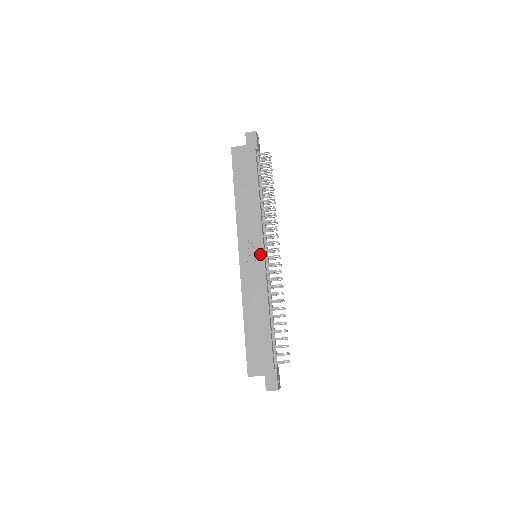
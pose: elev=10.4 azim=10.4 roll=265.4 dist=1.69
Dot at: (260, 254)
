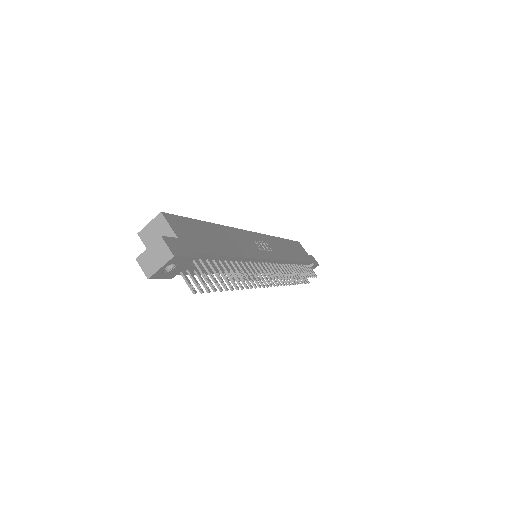
Dot at: (269, 255)
